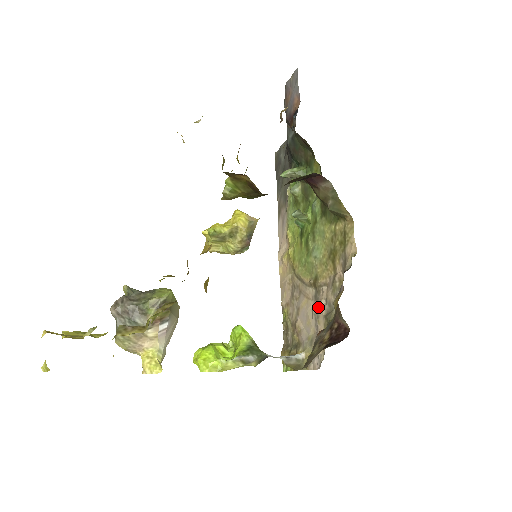
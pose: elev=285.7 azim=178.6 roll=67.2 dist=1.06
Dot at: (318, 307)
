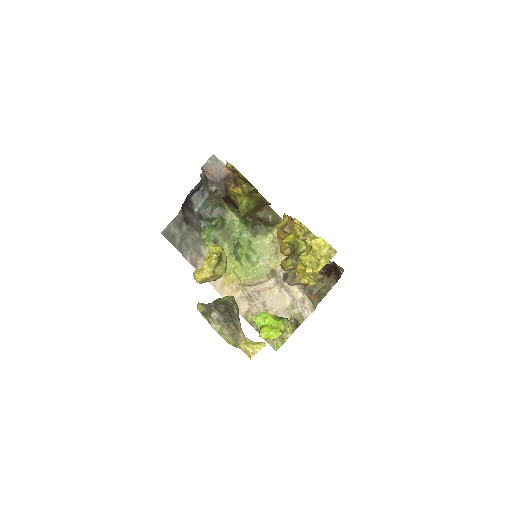
Dot at: (285, 284)
